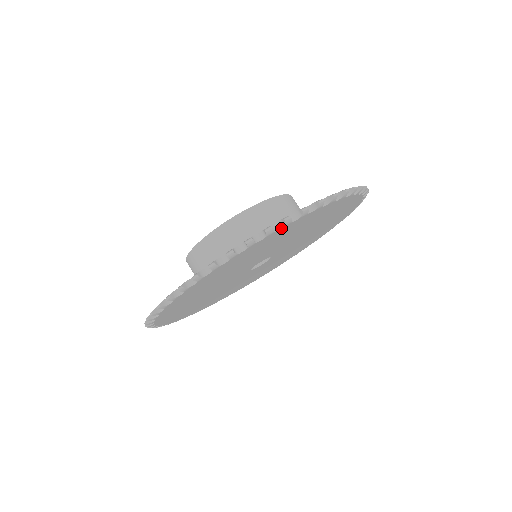
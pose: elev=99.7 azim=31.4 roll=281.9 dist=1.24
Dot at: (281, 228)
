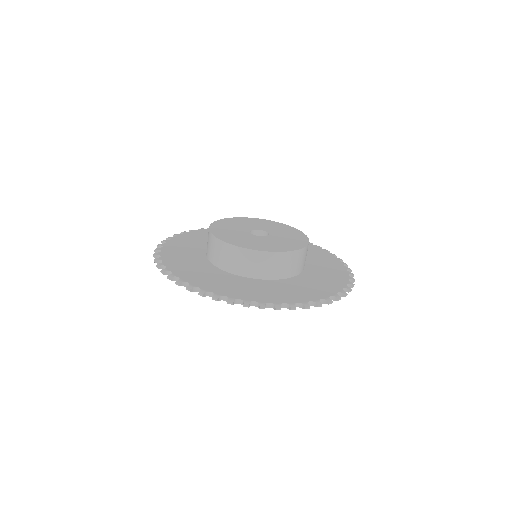
Dot at: occluded
